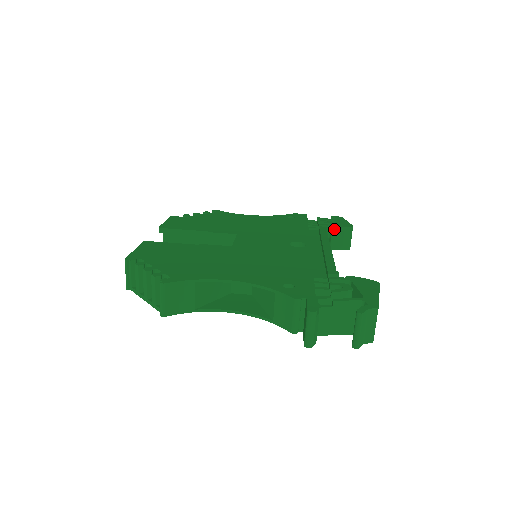
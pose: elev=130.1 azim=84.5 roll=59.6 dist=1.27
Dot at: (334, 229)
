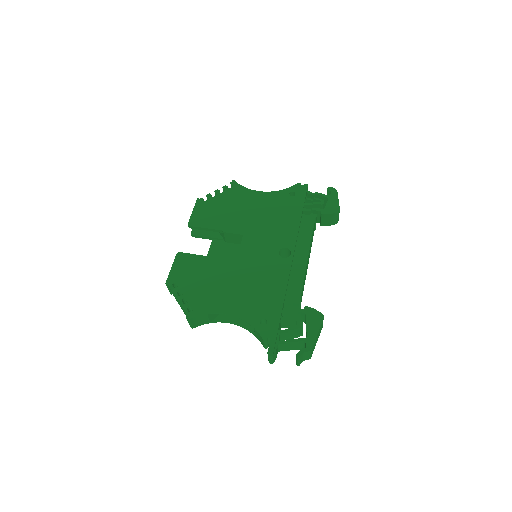
Dot at: (323, 215)
